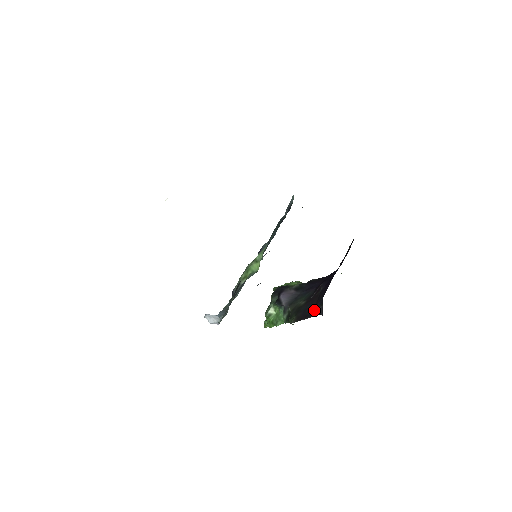
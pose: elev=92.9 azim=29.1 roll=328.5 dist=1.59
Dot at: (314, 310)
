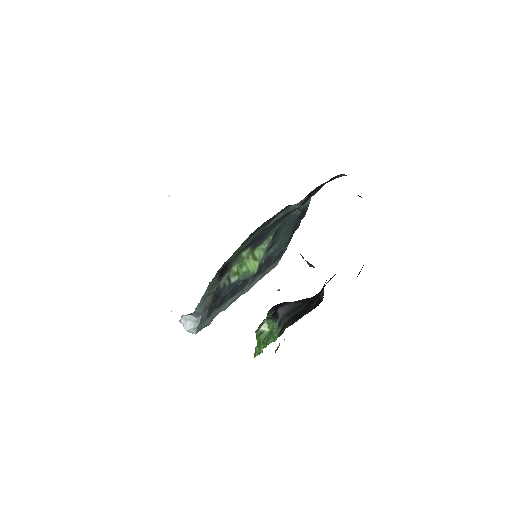
Dot at: (314, 302)
